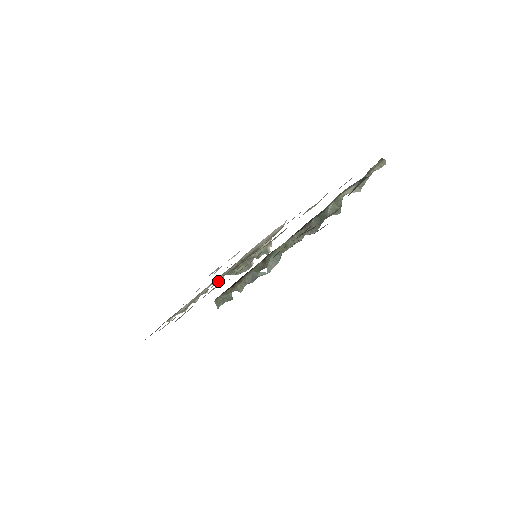
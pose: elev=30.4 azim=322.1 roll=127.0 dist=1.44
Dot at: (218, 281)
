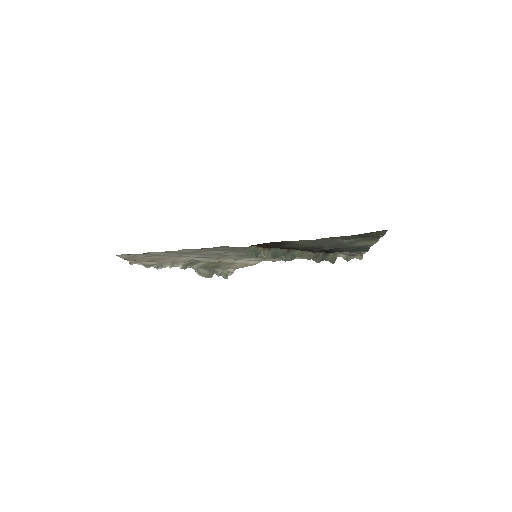
Dot at: (184, 267)
